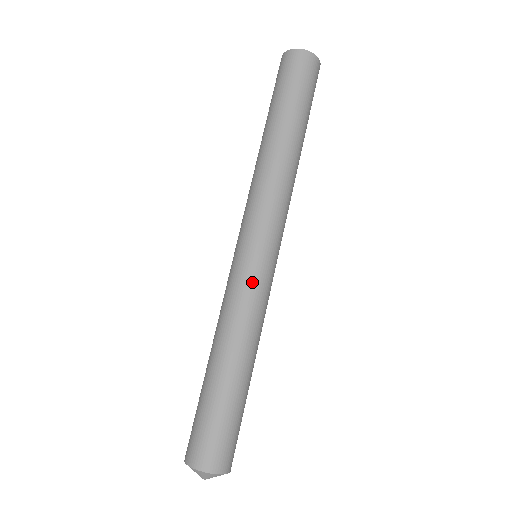
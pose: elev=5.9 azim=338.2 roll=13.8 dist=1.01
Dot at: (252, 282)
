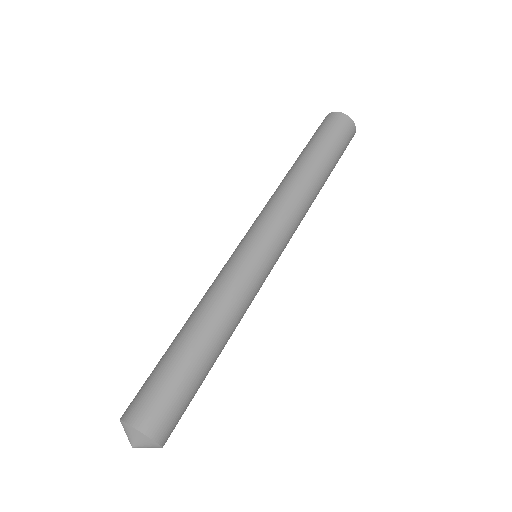
Dot at: (236, 265)
